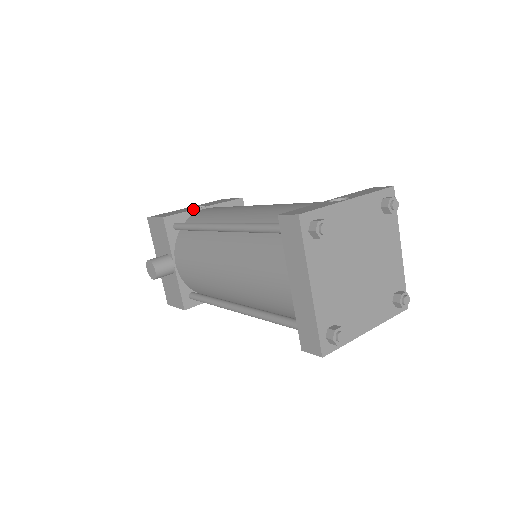
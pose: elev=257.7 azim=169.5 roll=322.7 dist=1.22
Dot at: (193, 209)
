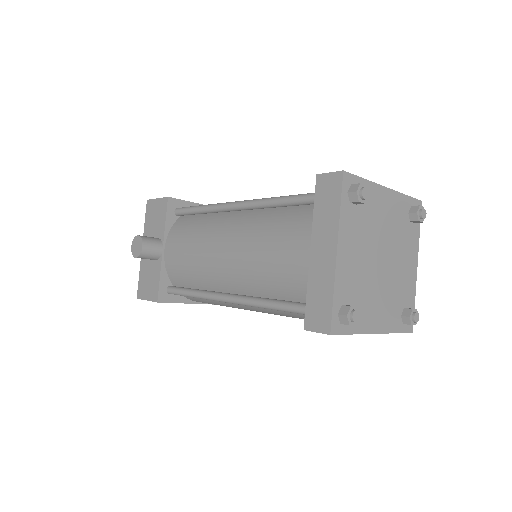
Dot at: (198, 203)
